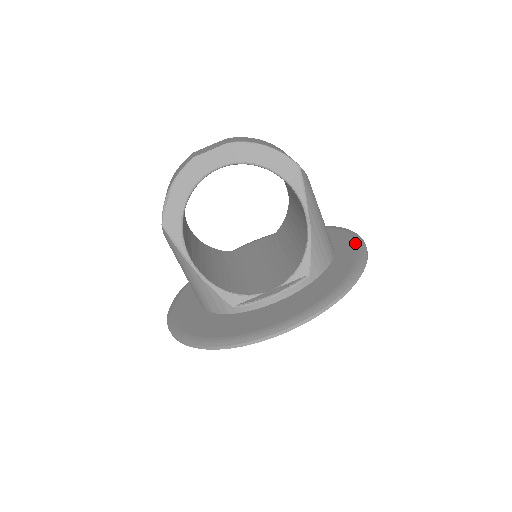
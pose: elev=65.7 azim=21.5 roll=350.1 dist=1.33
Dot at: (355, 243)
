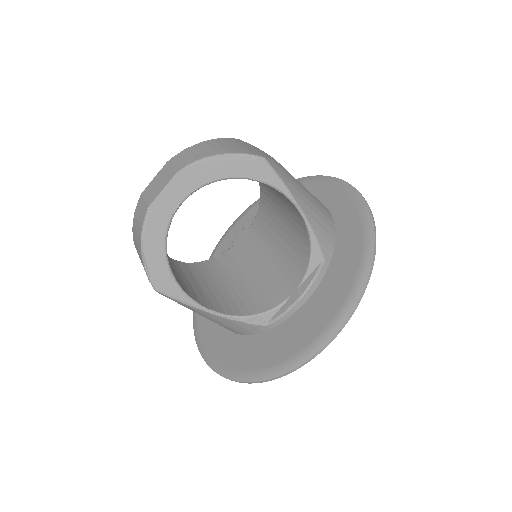
Dot at: (348, 195)
